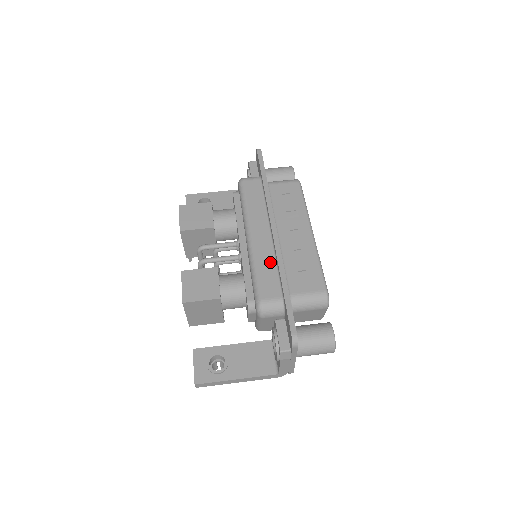
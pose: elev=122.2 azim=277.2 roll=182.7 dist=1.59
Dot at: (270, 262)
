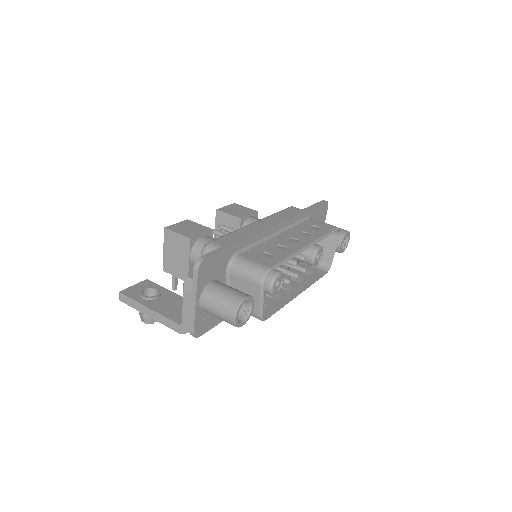
Dot at: occluded
